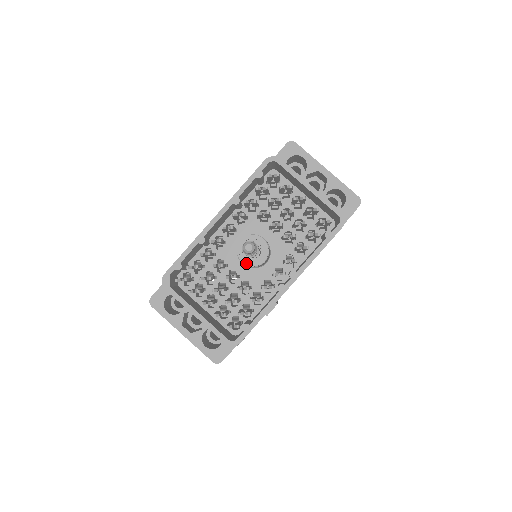
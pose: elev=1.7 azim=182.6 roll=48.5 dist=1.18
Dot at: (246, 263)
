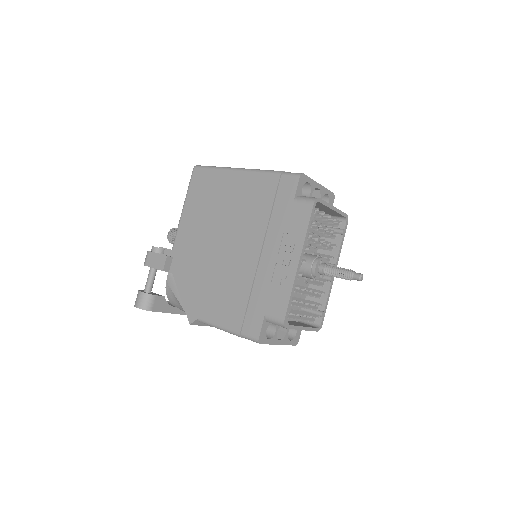
Dot at: (318, 278)
